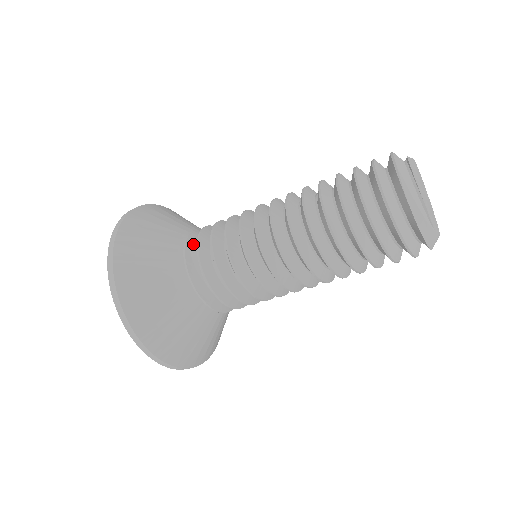
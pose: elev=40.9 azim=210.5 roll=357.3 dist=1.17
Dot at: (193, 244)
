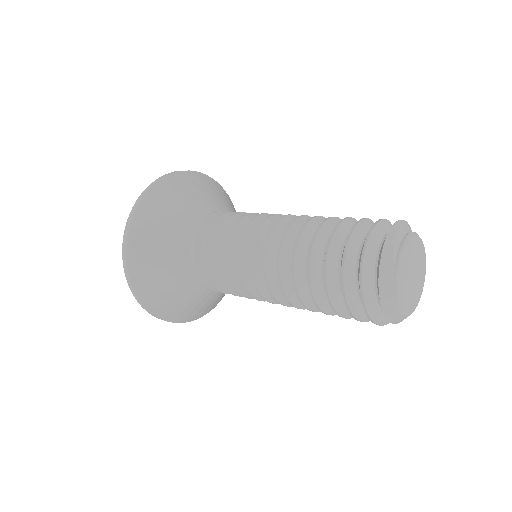
Dot at: occluded
